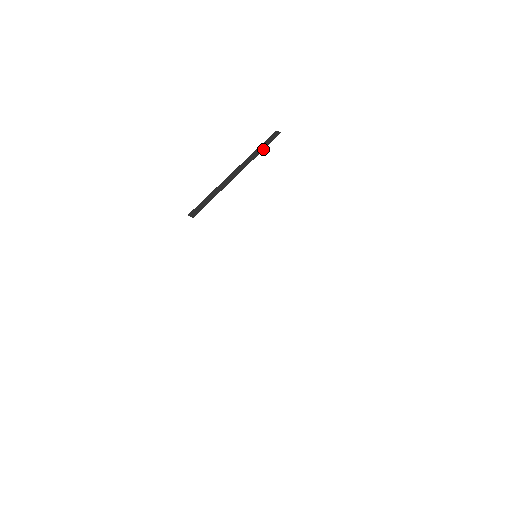
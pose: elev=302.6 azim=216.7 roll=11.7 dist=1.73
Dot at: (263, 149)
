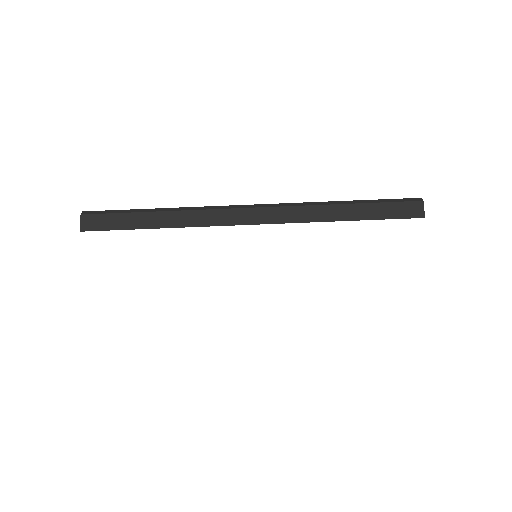
Dot at: (347, 219)
